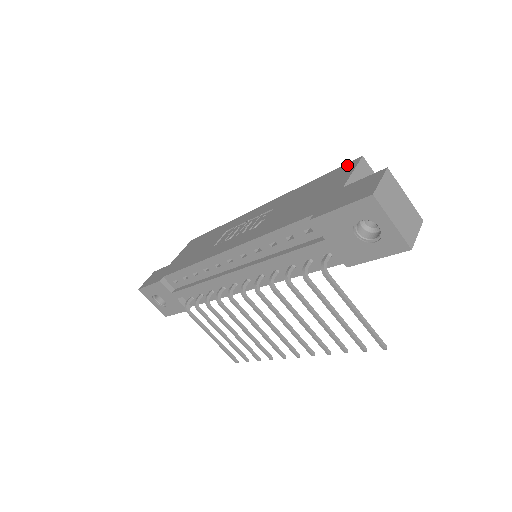
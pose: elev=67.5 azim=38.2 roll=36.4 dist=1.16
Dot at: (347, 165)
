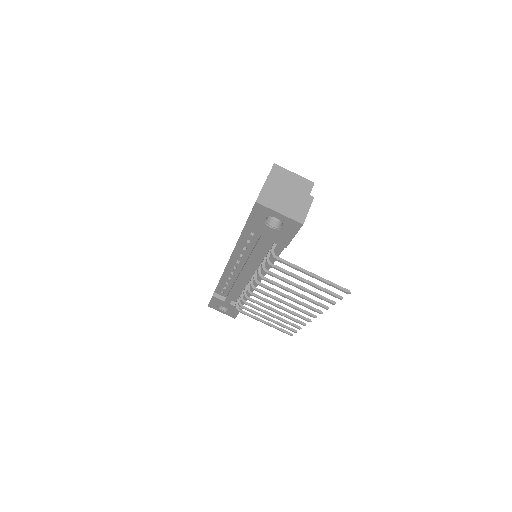
Dot at: occluded
